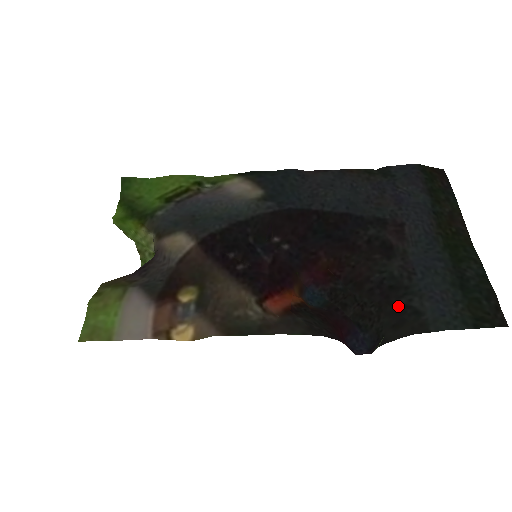
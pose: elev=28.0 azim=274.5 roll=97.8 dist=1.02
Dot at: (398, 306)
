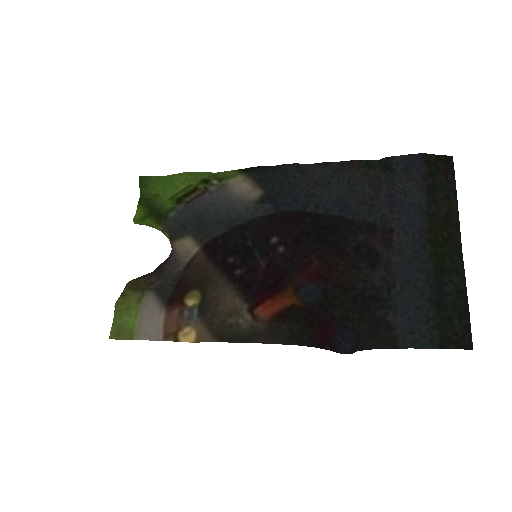
Dot at: (375, 317)
